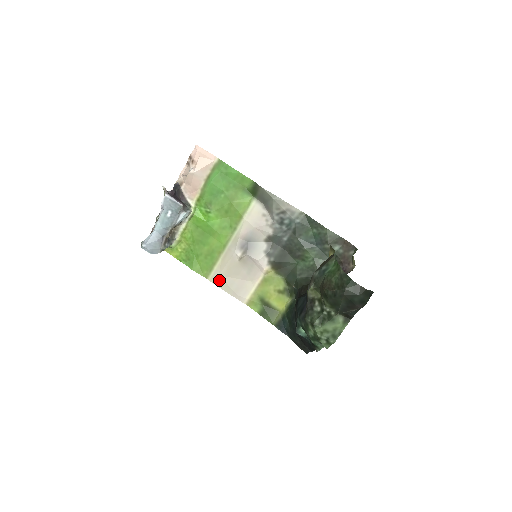
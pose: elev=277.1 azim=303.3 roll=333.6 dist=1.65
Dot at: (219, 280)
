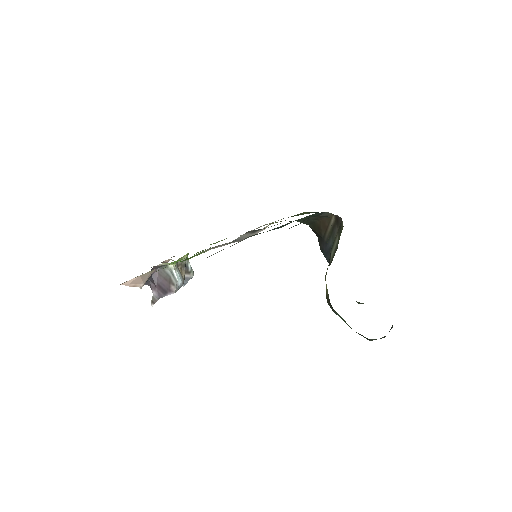
Dot at: occluded
